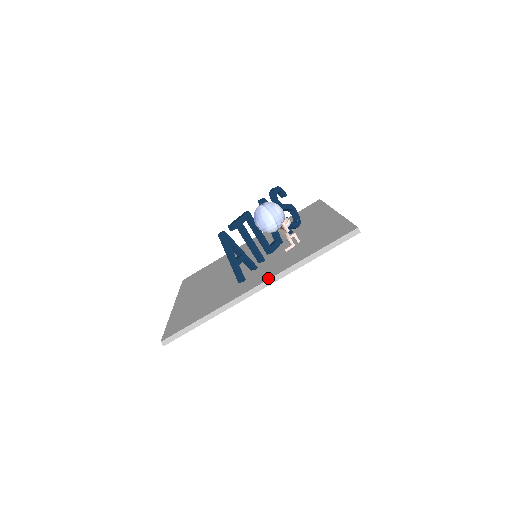
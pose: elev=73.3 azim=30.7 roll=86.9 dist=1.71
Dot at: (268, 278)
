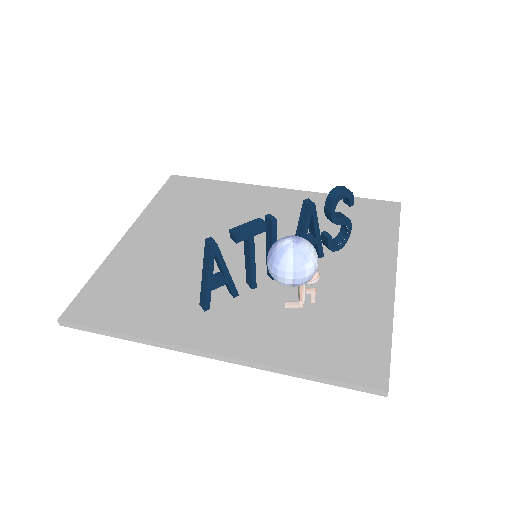
Dot at: (229, 353)
